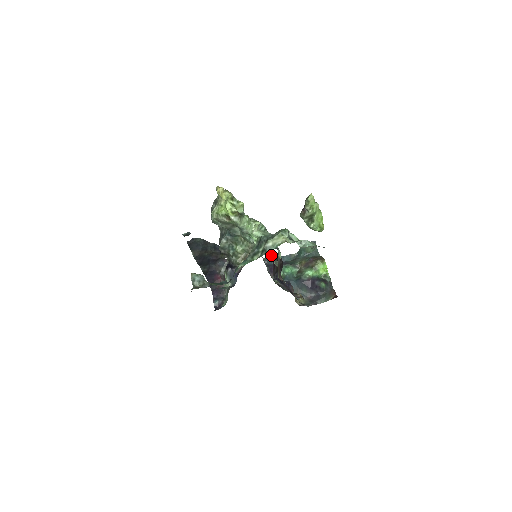
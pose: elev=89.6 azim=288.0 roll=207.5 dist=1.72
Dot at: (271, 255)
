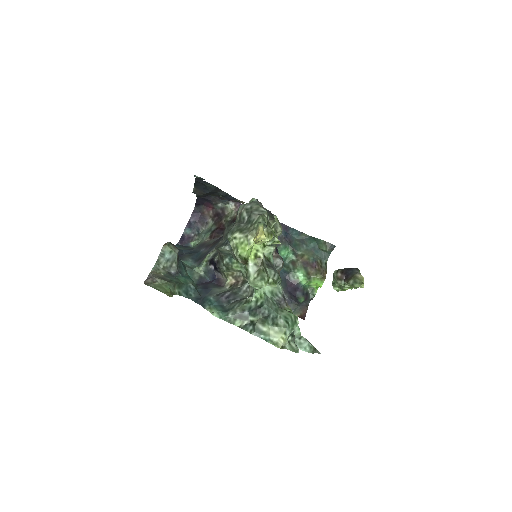
Dot at: (276, 249)
